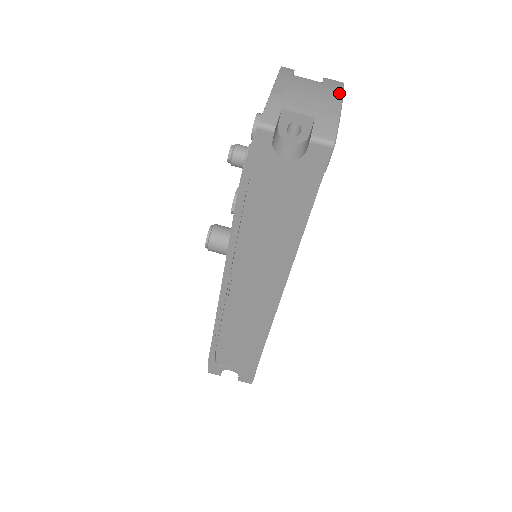
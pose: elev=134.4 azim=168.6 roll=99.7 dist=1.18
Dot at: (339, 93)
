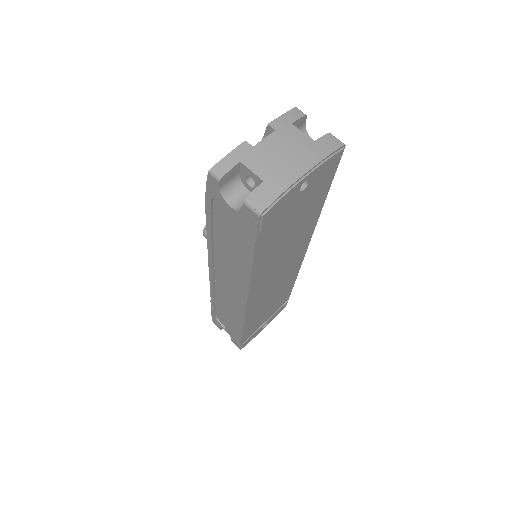
Dot at: (316, 160)
